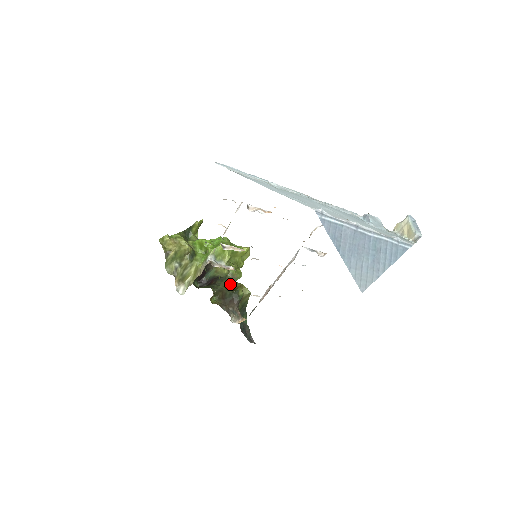
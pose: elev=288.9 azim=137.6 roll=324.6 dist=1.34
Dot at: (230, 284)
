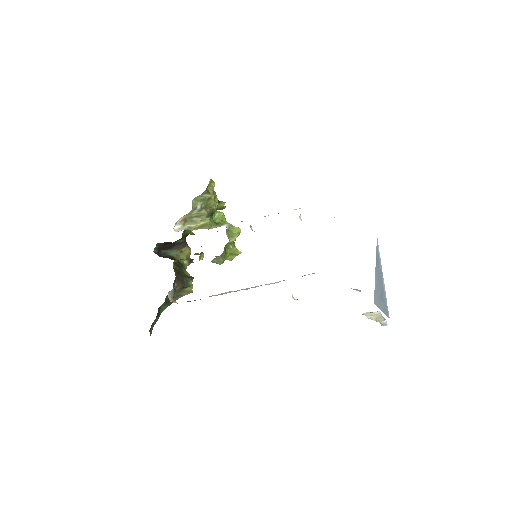
Dot at: (213, 259)
